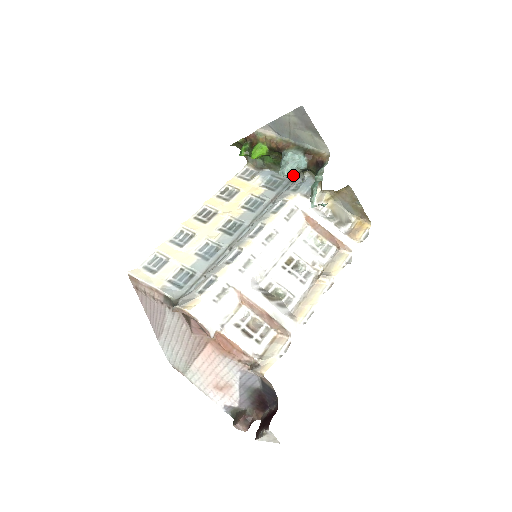
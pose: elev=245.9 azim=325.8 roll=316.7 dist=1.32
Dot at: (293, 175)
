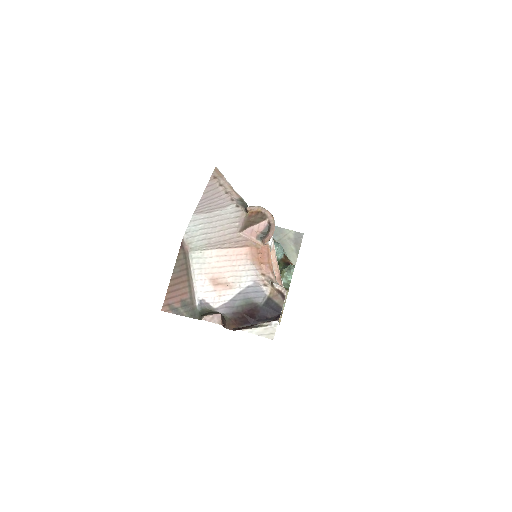
Dot at: occluded
